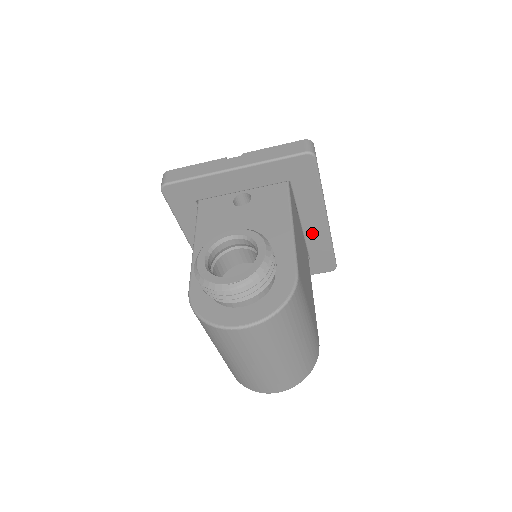
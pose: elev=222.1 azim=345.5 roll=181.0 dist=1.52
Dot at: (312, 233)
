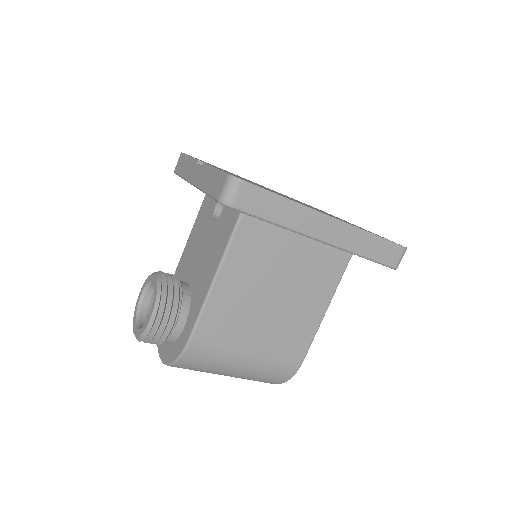
Dot at: occluded
